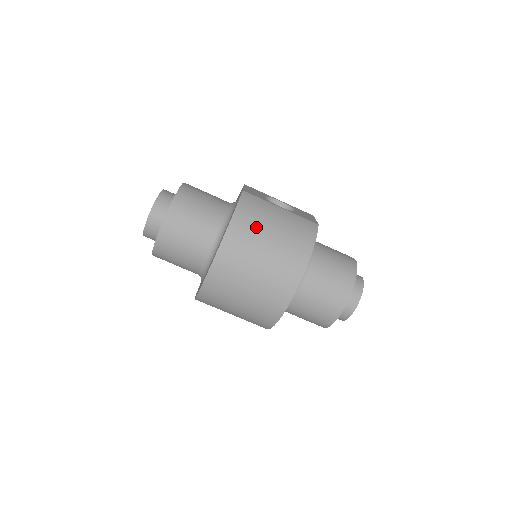
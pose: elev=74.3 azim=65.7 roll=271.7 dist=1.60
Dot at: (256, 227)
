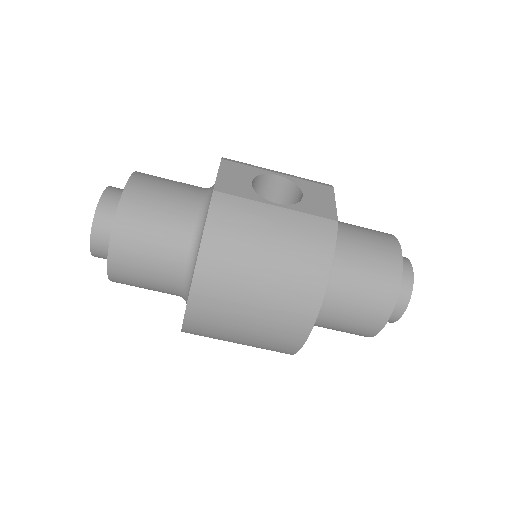
Dot at: (239, 256)
